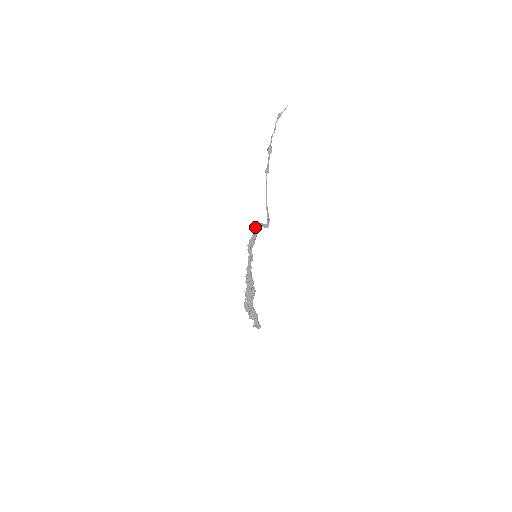
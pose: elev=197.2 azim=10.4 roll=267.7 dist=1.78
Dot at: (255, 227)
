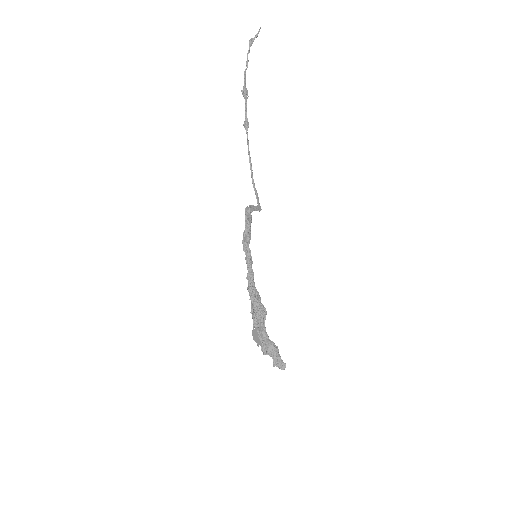
Dot at: (247, 211)
